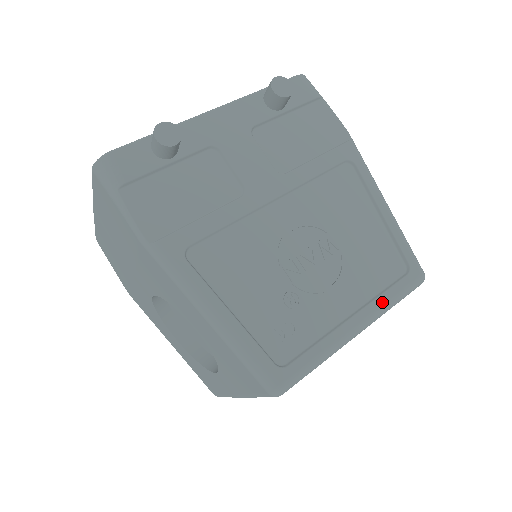
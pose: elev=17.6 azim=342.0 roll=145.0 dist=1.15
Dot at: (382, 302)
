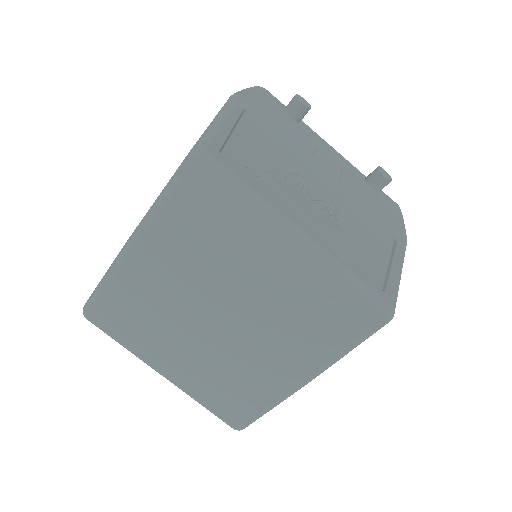
Dot at: (337, 258)
